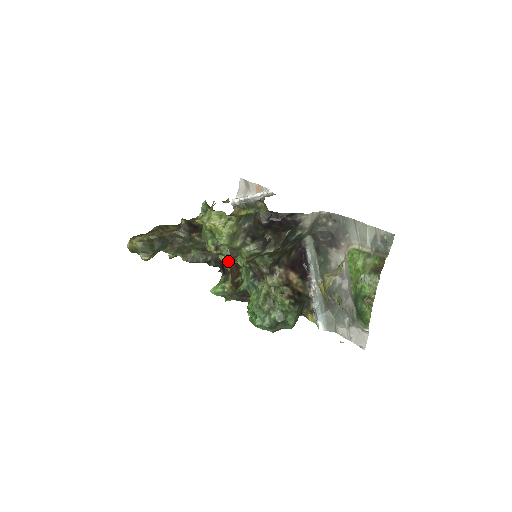
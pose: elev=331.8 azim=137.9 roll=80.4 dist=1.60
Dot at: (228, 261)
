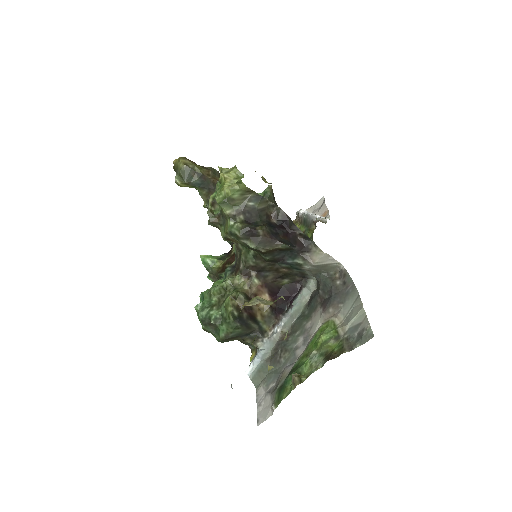
Dot at: (210, 221)
